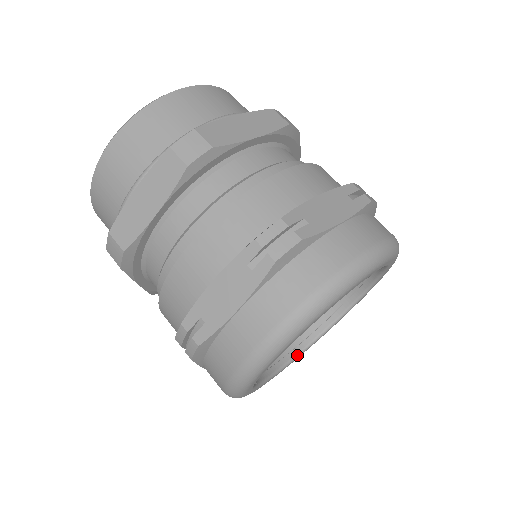
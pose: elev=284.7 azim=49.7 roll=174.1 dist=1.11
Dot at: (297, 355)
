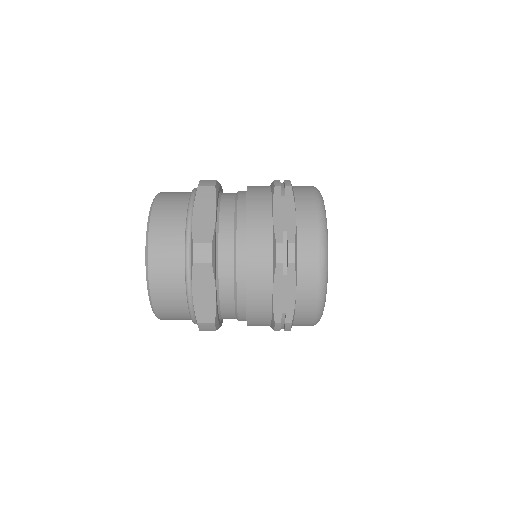
Dot at: occluded
